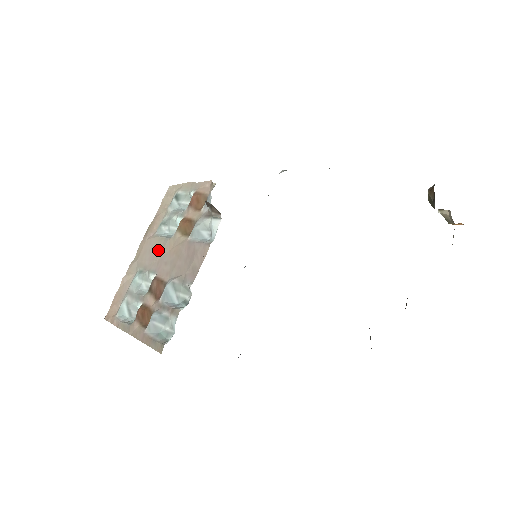
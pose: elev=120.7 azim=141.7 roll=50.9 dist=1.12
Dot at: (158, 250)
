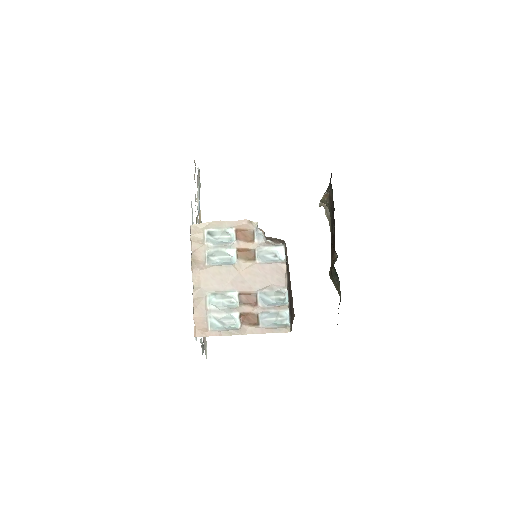
Dot at: (224, 275)
